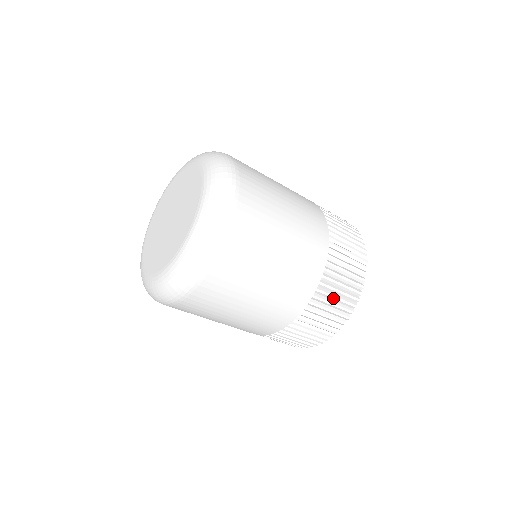
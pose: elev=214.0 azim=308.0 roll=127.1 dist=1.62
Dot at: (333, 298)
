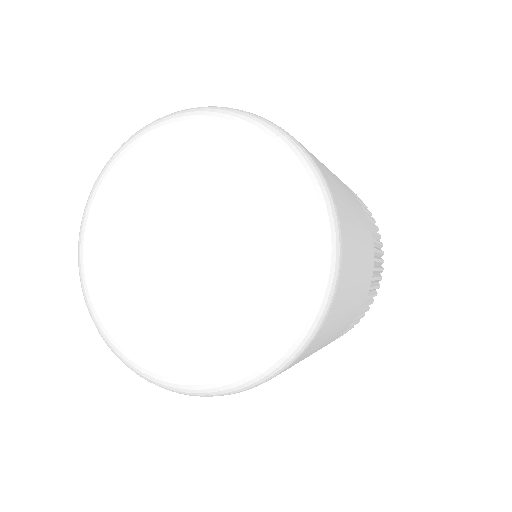
Dot at: (376, 280)
